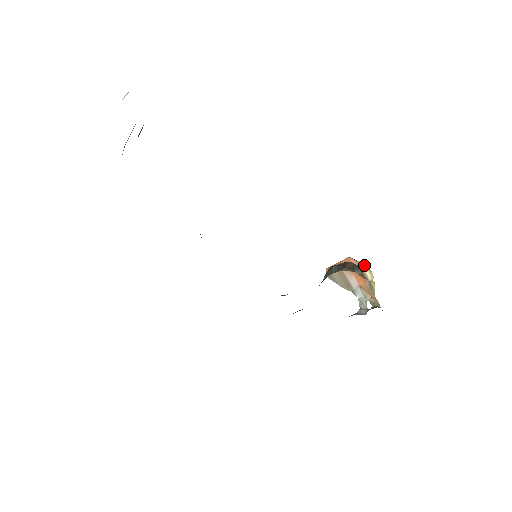
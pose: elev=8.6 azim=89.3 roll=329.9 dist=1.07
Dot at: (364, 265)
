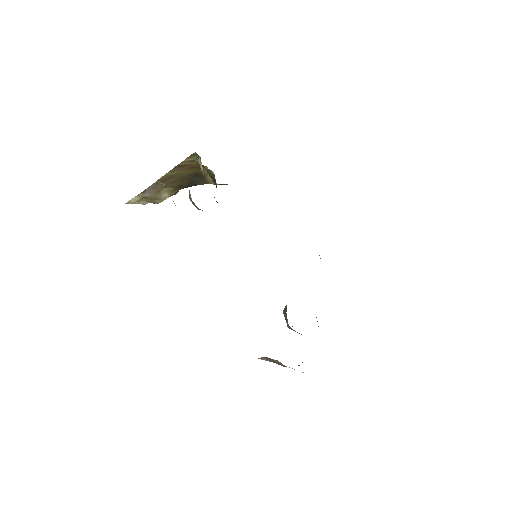
Dot at: occluded
